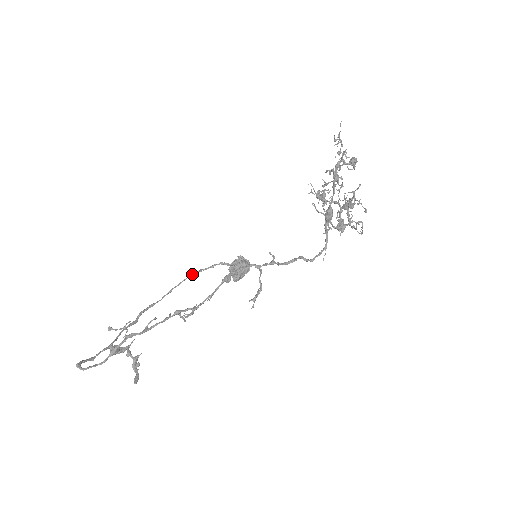
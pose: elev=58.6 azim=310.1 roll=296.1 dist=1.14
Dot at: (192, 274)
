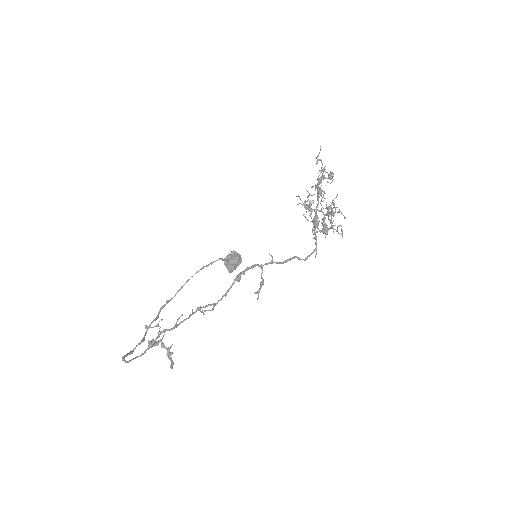
Dot at: (197, 271)
